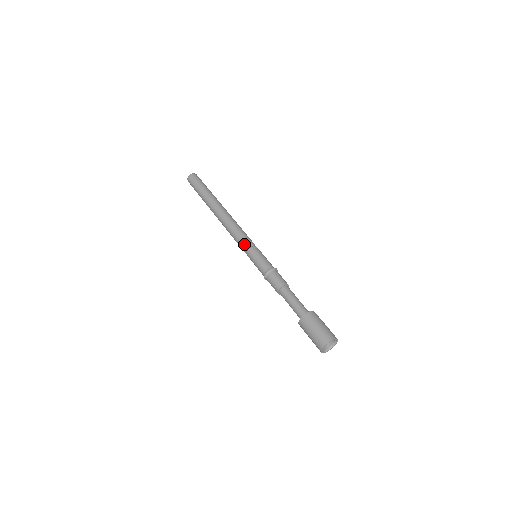
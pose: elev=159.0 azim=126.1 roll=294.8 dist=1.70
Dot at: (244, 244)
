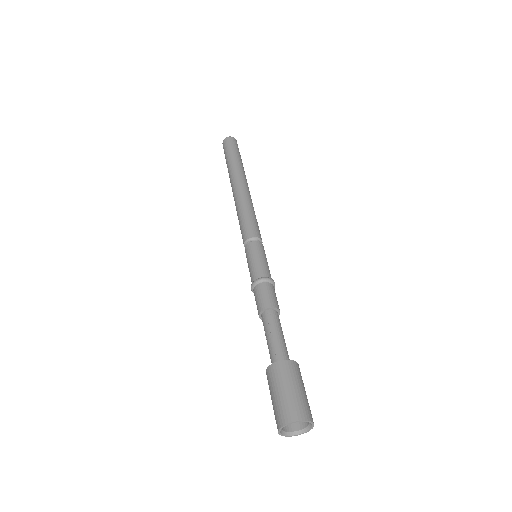
Dot at: (252, 232)
